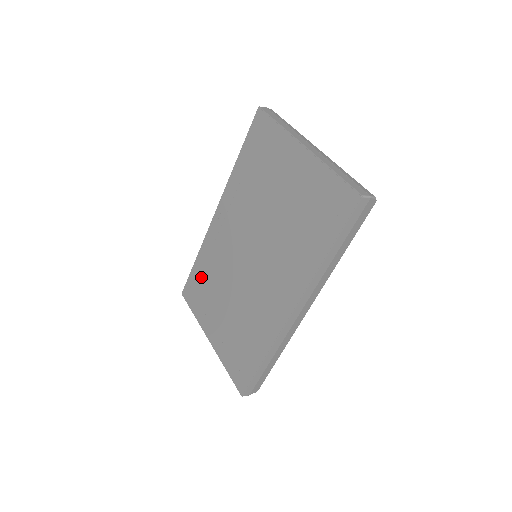
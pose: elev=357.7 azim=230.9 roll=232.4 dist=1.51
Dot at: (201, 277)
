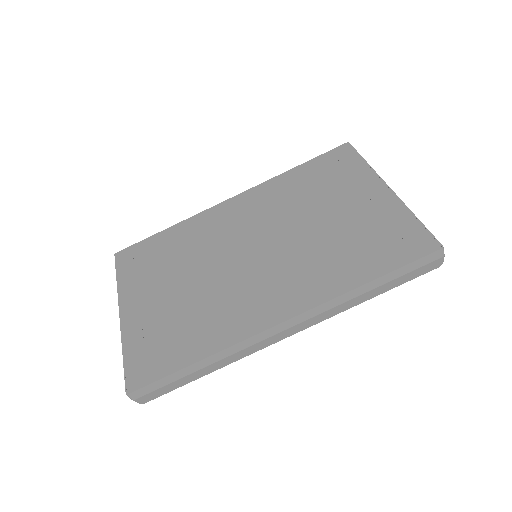
Dot at: (161, 247)
